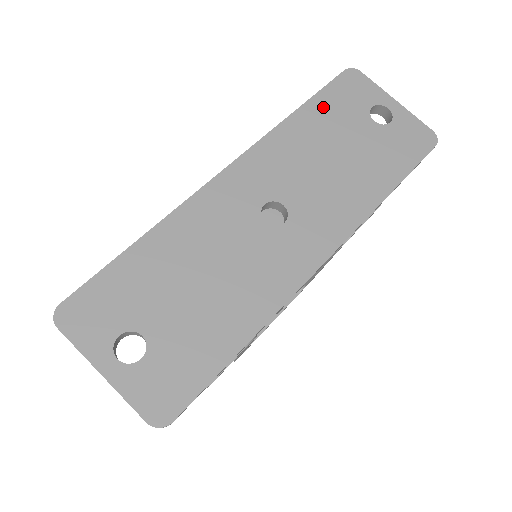
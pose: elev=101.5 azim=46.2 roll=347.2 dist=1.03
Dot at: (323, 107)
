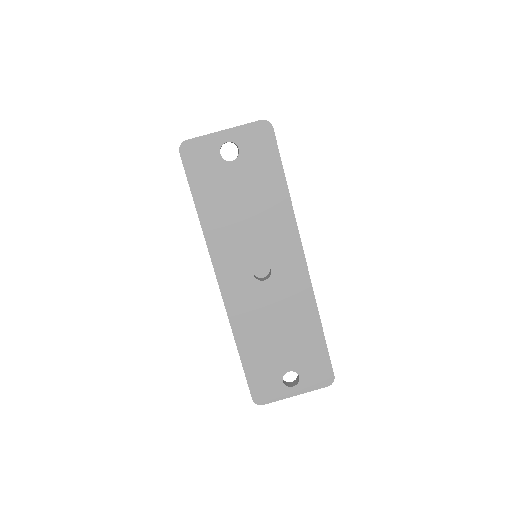
Dot at: (204, 192)
